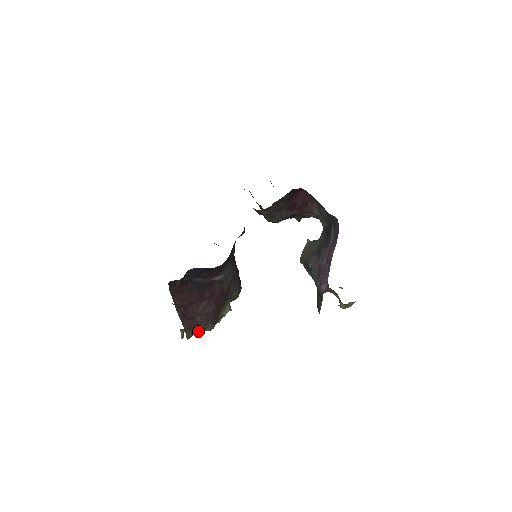
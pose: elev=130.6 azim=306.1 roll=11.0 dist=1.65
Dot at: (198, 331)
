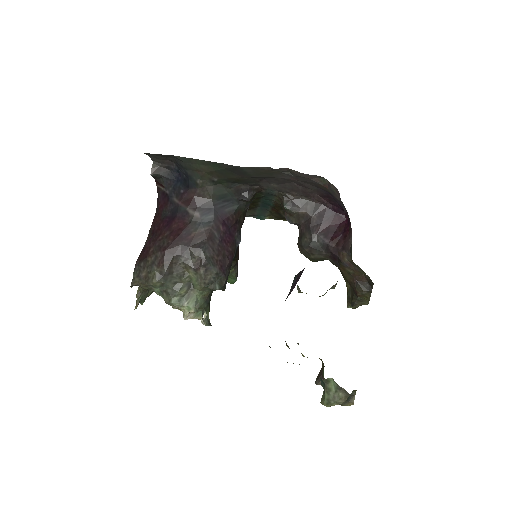
Dot at: (144, 275)
